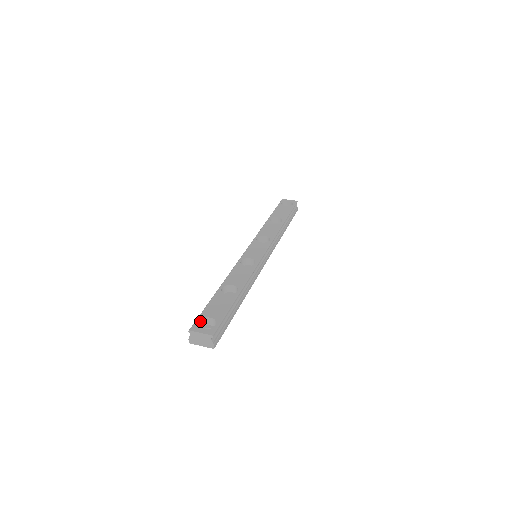
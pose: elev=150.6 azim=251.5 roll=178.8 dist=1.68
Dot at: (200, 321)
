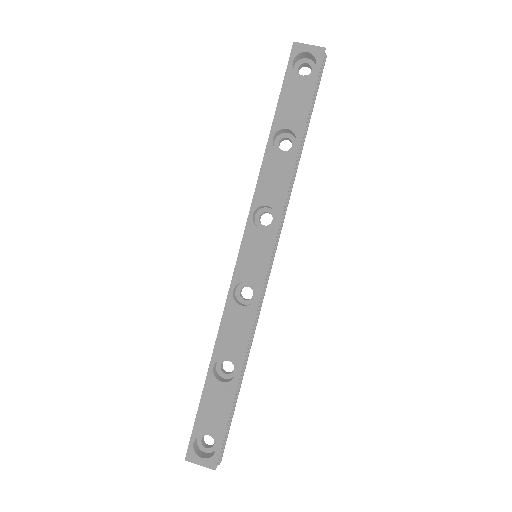
Dot at: (195, 438)
